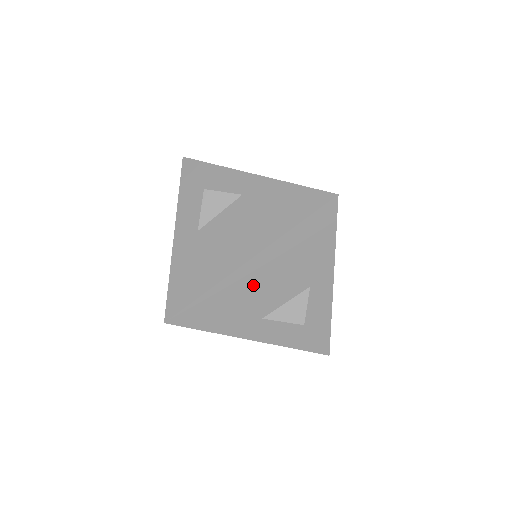
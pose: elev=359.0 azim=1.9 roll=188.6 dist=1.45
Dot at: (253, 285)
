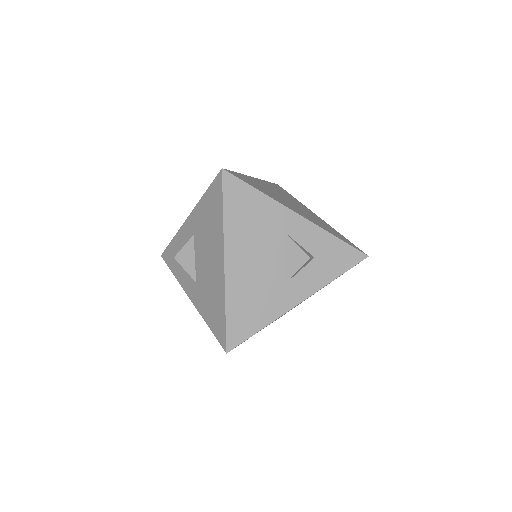
Dot at: (248, 273)
